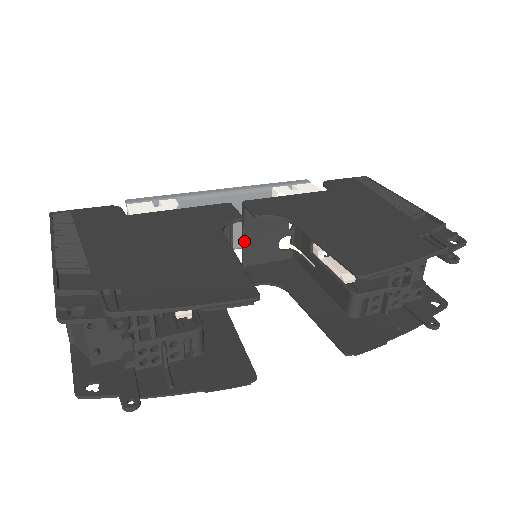
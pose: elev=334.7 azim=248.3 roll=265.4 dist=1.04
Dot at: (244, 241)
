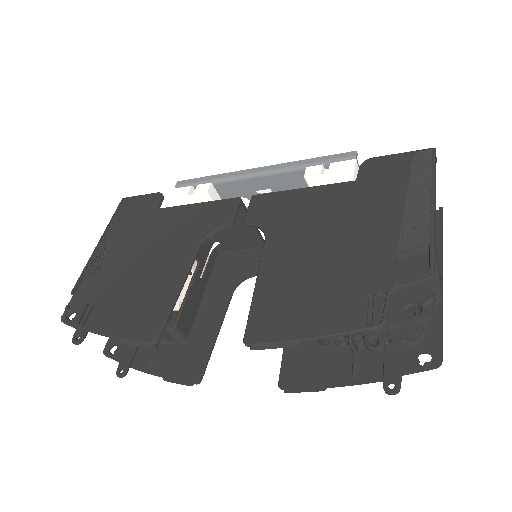
Dot at: occluded
